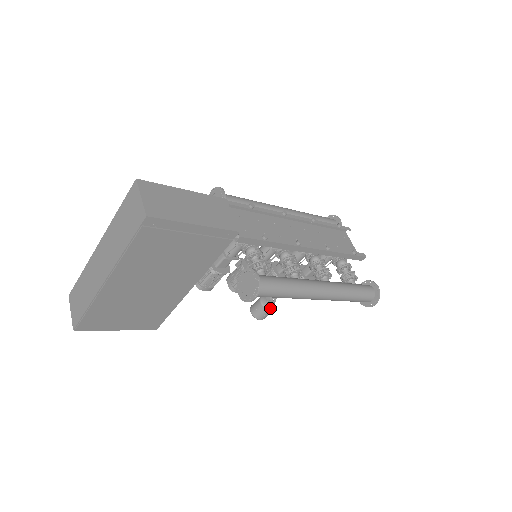
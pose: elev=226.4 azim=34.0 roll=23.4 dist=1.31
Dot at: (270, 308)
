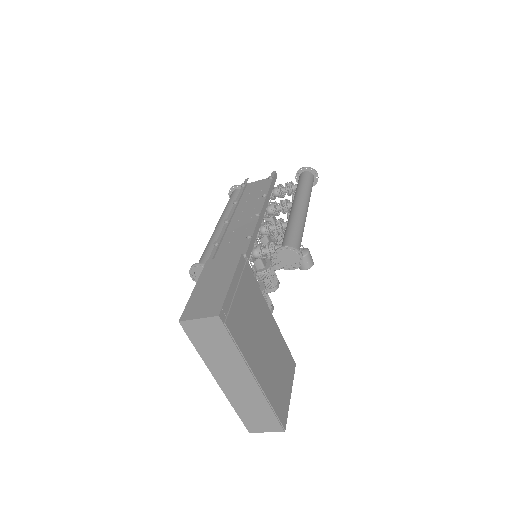
Dot at: (307, 252)
